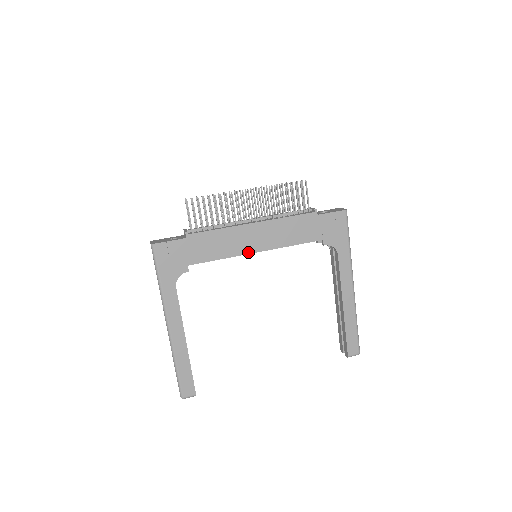
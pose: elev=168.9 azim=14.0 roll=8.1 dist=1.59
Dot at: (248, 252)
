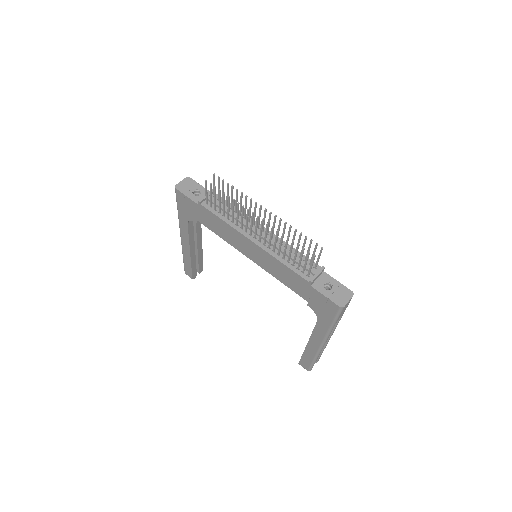
Dot at: (242, 252)
